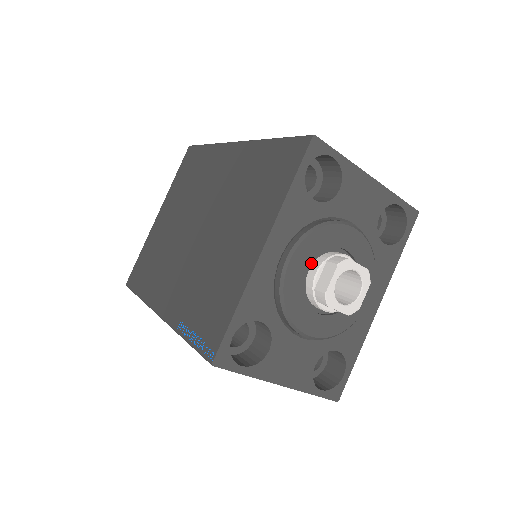
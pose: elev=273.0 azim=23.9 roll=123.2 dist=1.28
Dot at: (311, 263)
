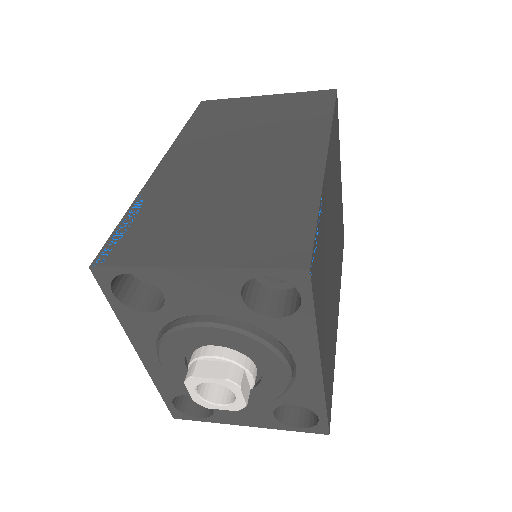
Dot at: (189, 358)
